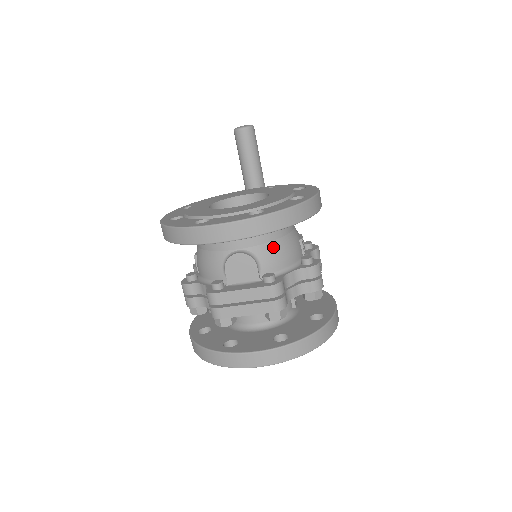
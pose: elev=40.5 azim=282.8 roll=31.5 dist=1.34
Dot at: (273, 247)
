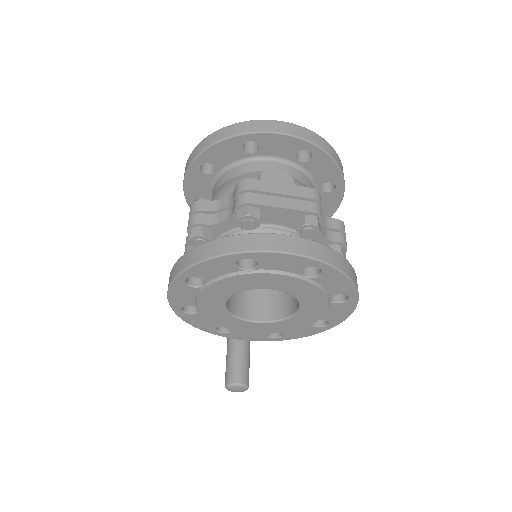
Dot at: occluded
